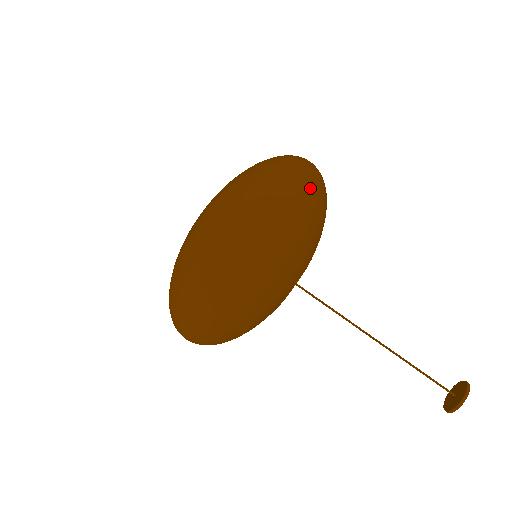
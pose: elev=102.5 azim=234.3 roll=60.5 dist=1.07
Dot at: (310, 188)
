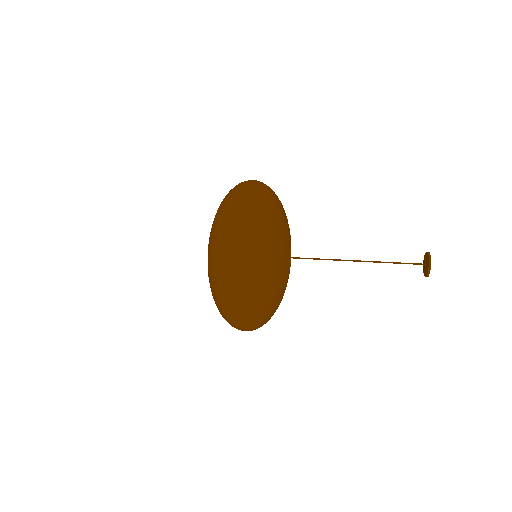
Dot at: occluded
